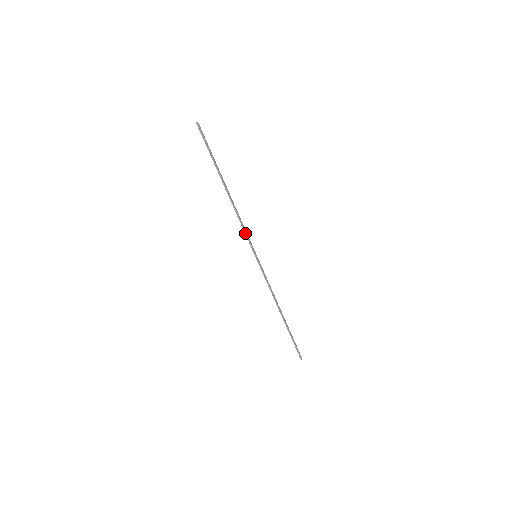
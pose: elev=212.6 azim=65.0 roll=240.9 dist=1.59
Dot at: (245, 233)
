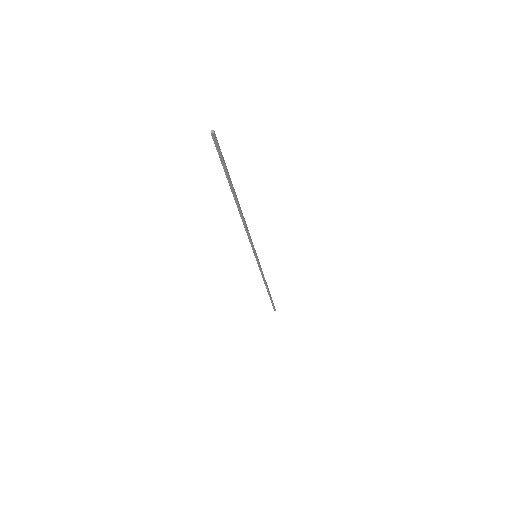
Dot at: (250, 241)
